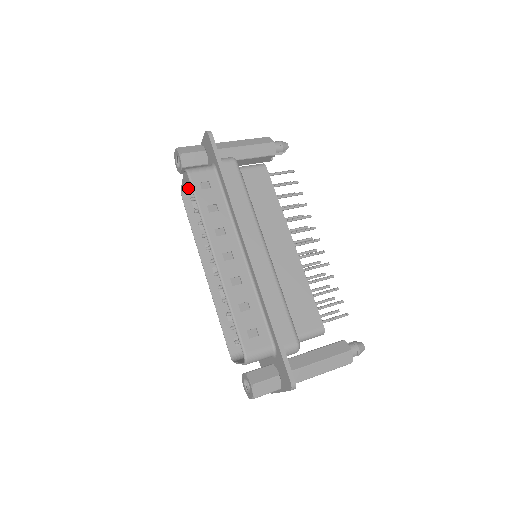
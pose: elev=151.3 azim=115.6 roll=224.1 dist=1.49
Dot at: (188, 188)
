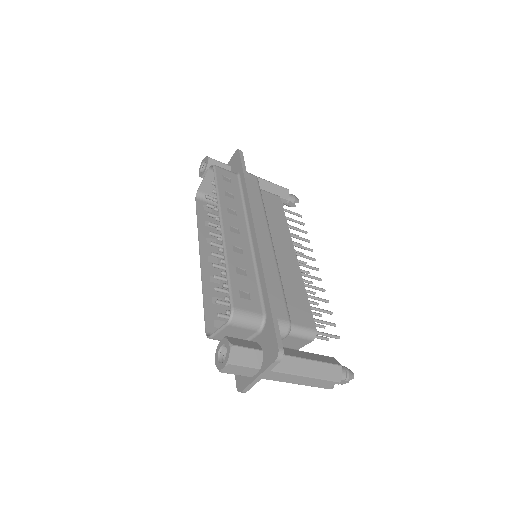
Dot at: (204, 193)
